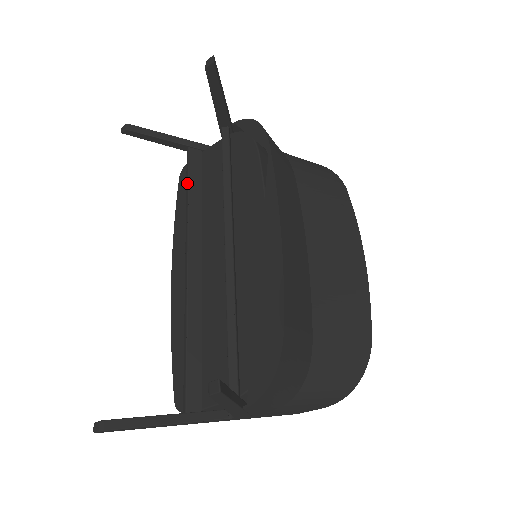
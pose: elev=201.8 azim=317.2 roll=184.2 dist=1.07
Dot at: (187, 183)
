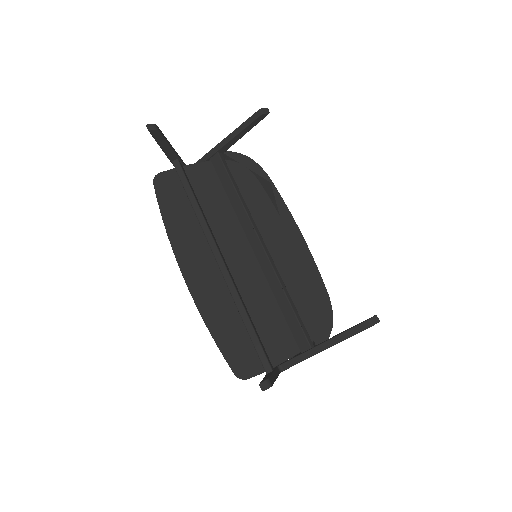
Dot at: (190, 191)
